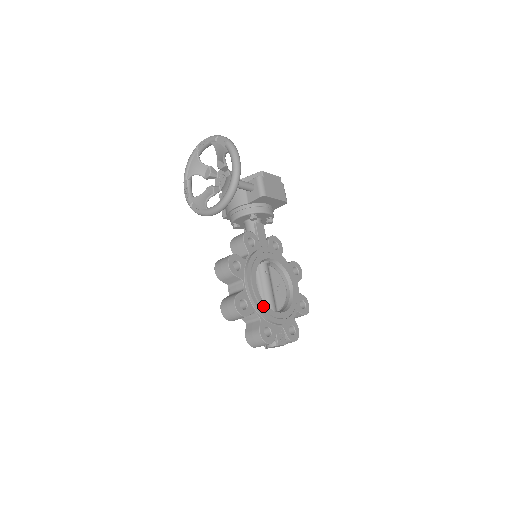
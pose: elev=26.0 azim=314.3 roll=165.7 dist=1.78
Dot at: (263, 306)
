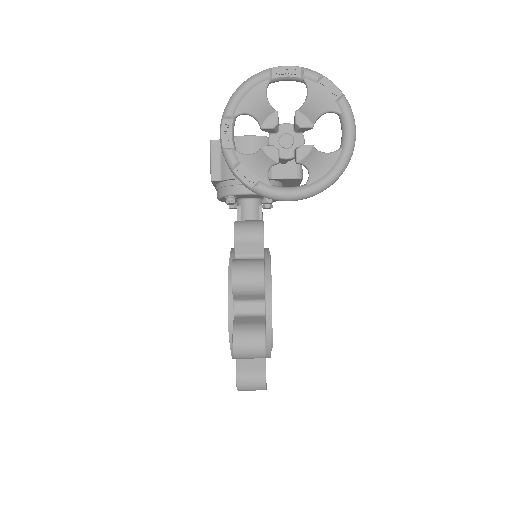
Dot at: (272, 338)
